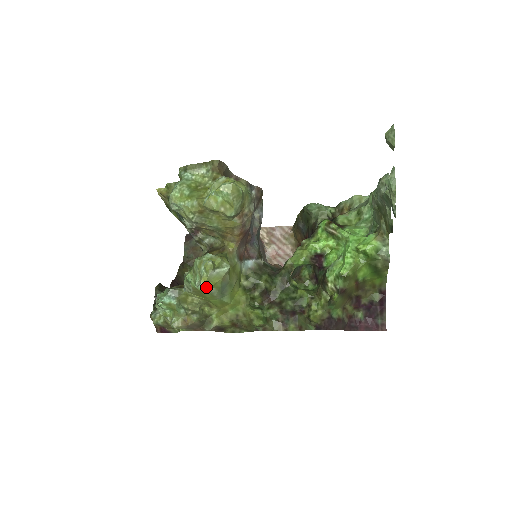
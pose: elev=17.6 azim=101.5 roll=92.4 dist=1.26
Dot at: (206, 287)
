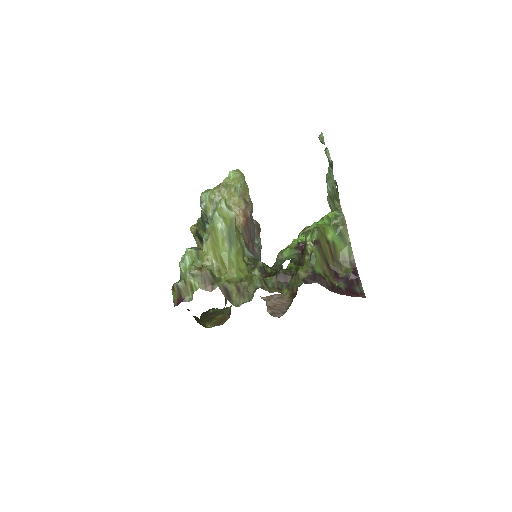
Dot at: (219, 217)
